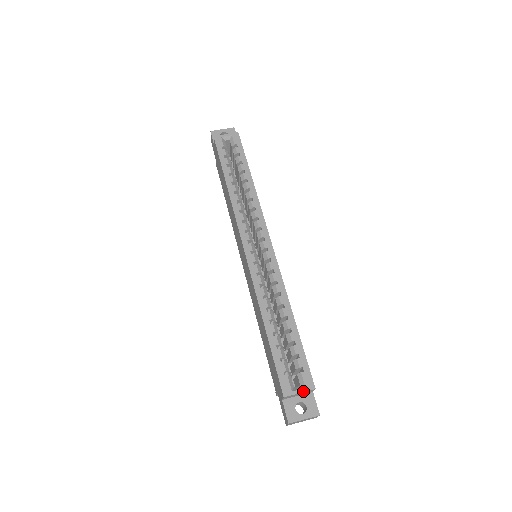
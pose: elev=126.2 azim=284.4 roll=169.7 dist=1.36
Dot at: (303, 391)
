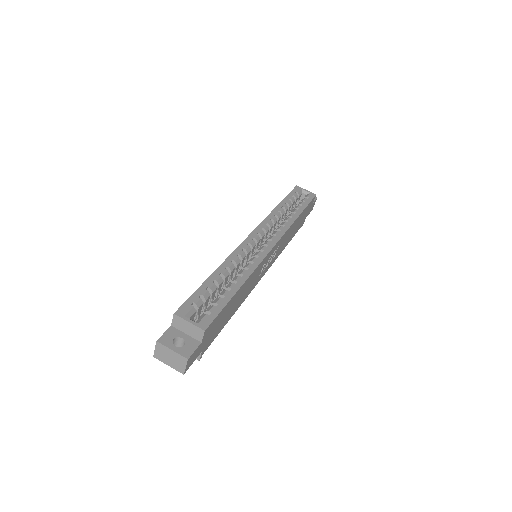
Dot at: (193, 323)
